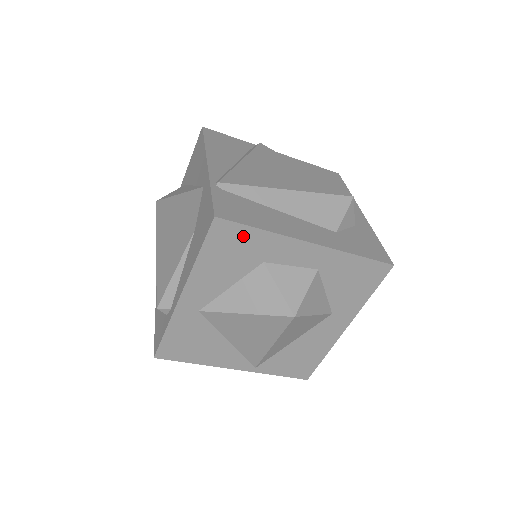
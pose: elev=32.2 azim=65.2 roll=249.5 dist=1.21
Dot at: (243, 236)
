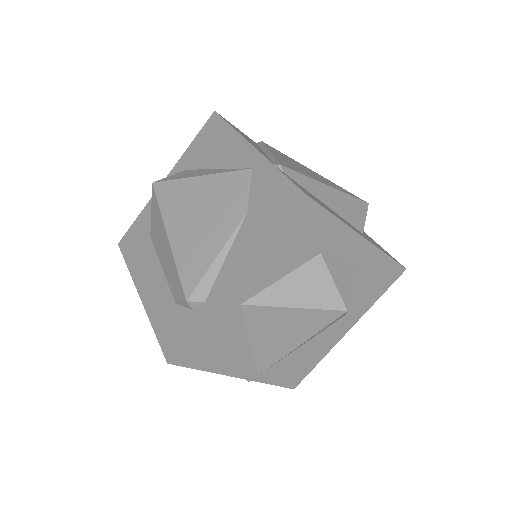
Dot at: (318, 221)
